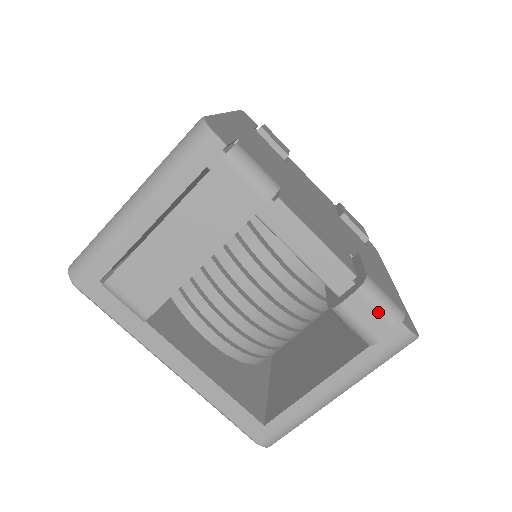
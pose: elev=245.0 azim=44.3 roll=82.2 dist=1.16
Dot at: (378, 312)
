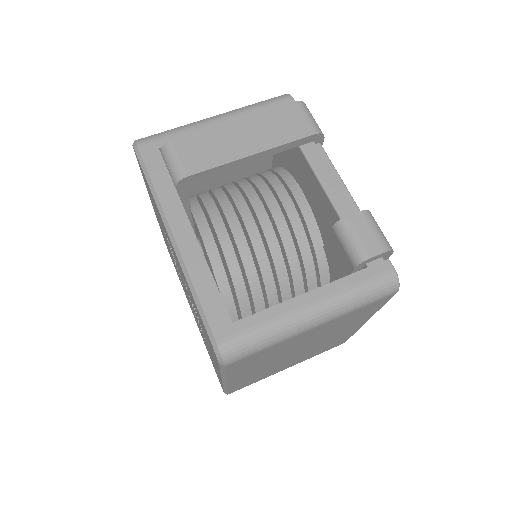
Dot at: (375, 233)
